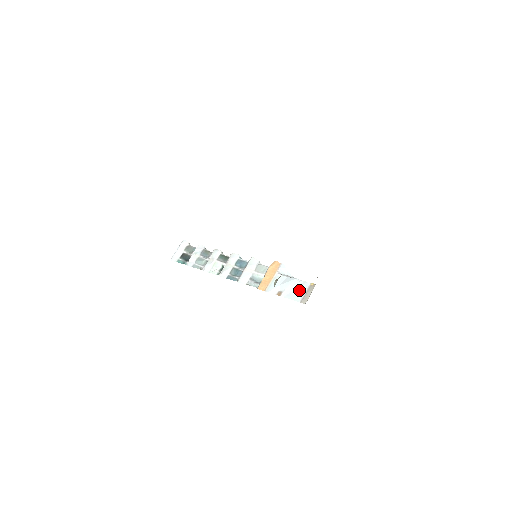
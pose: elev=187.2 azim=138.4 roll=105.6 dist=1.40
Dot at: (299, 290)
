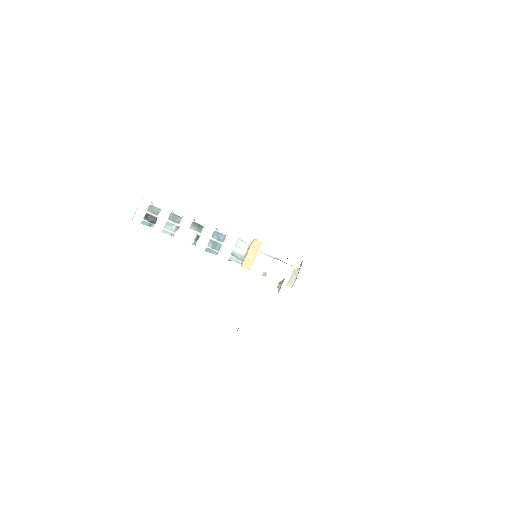
Dot at: (284, 273)
